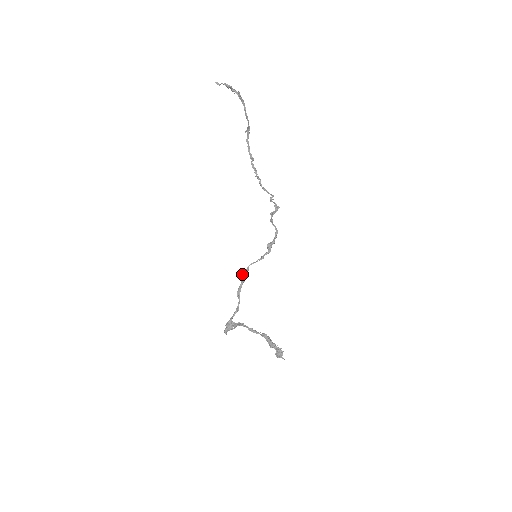
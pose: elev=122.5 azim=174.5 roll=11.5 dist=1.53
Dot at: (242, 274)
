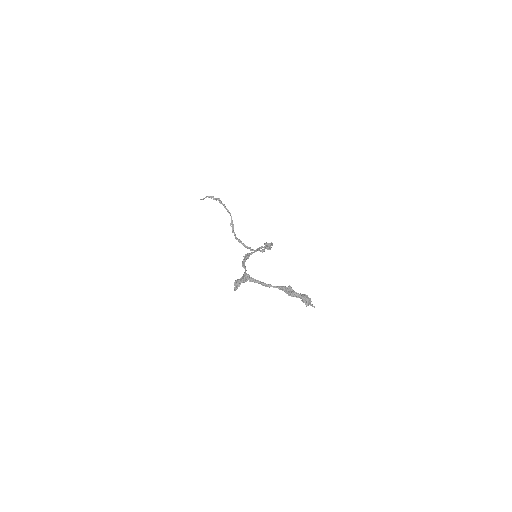
Dot at: (244, 256)
